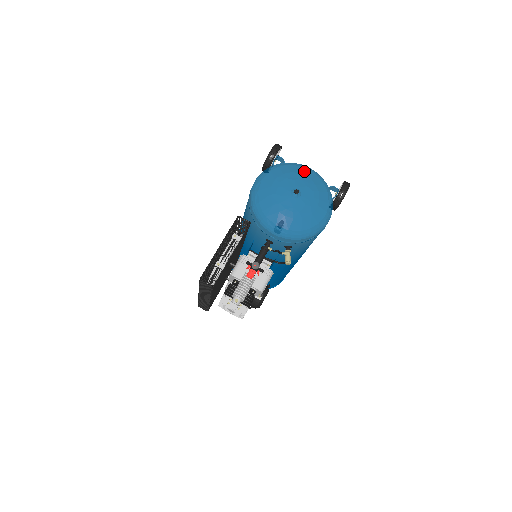
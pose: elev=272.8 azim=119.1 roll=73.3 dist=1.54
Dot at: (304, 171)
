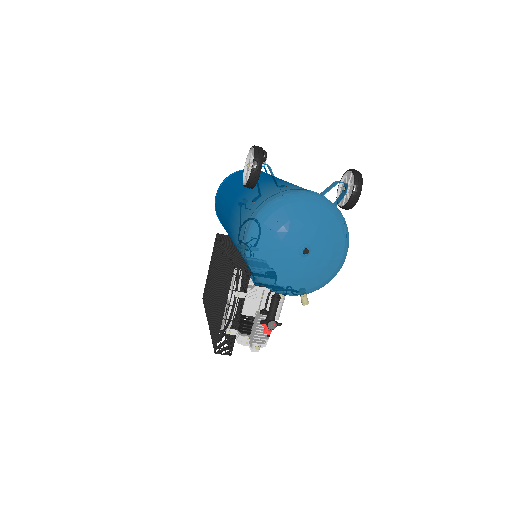
Dot at: (307, 209)
